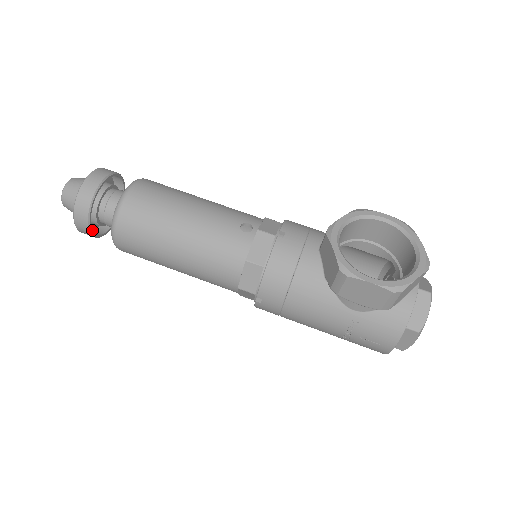
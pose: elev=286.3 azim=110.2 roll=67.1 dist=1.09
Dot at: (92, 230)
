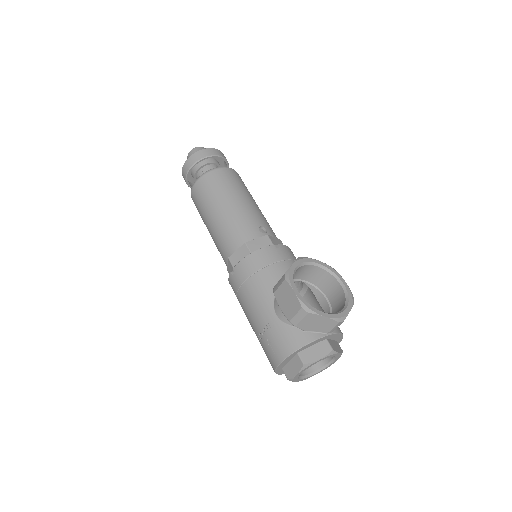
Dot at: occluded
